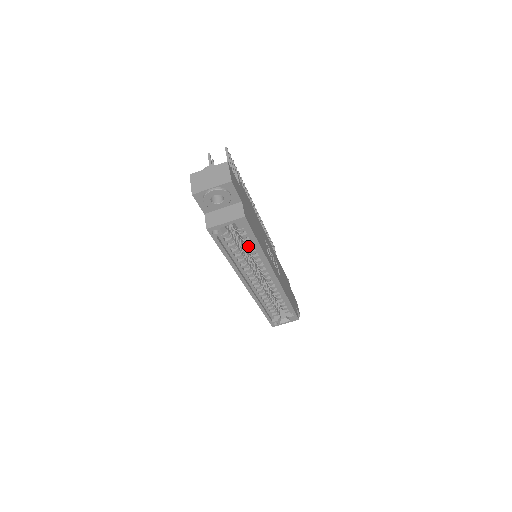
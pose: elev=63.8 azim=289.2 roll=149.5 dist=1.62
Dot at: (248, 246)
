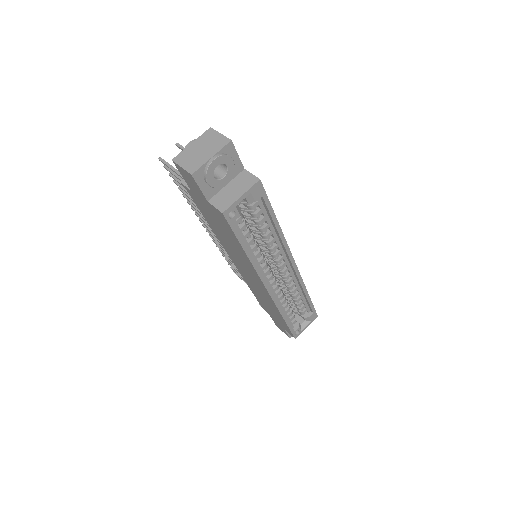
Dot at: (263, 228)
